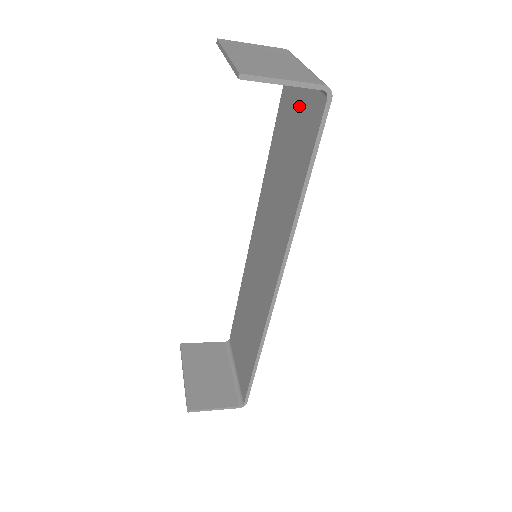
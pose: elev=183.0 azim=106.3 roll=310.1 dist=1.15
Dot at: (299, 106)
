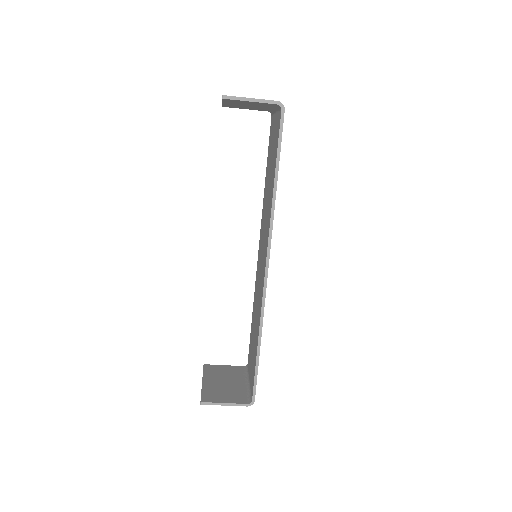
Dot at: (274, 133)
